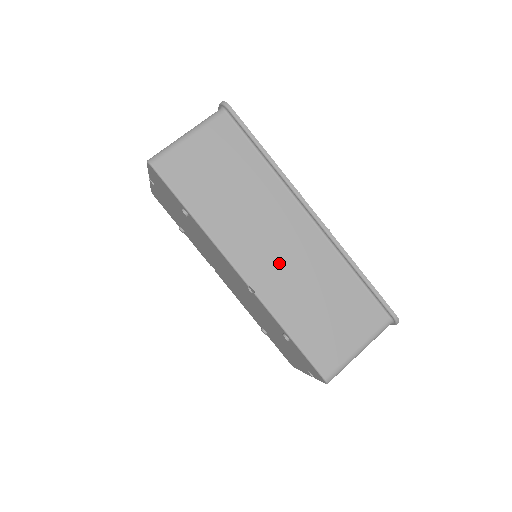
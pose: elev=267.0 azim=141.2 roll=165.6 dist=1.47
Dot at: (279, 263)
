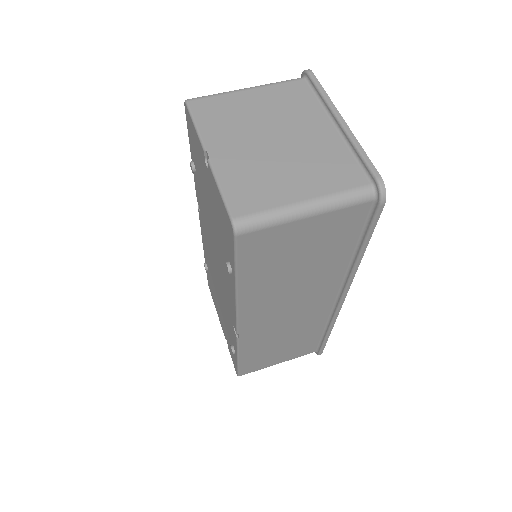
Dot at: (278, 323)
